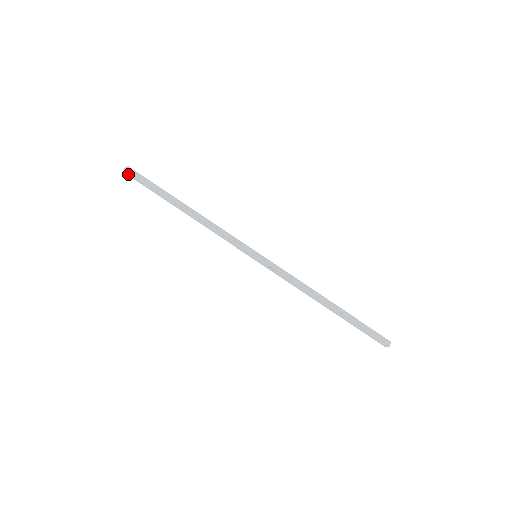
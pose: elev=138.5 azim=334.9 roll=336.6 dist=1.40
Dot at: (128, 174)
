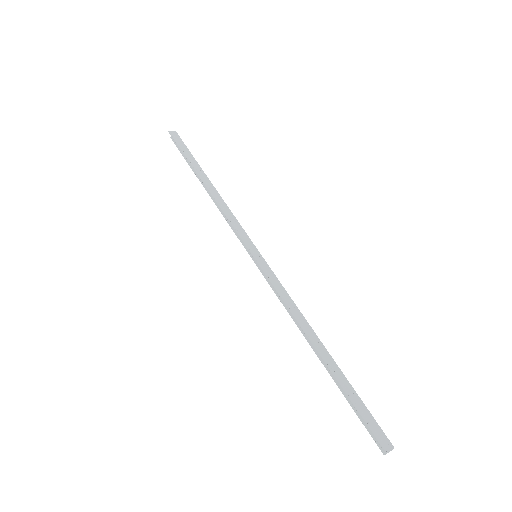
Dot at: (172, 139)
